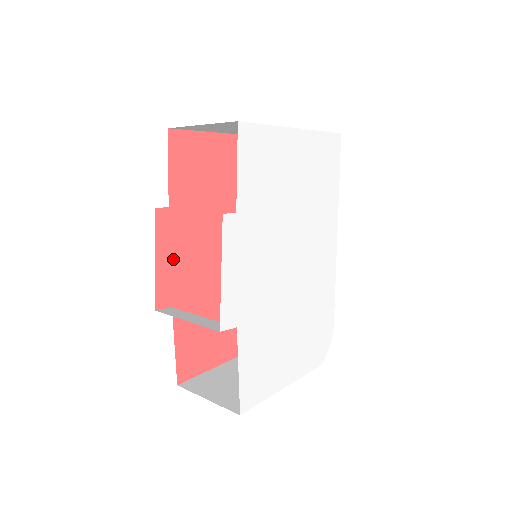
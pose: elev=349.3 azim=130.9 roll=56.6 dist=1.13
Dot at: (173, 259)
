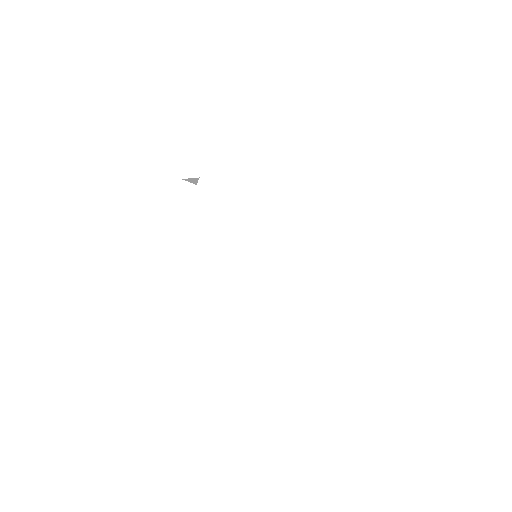
Dot at: occluded
